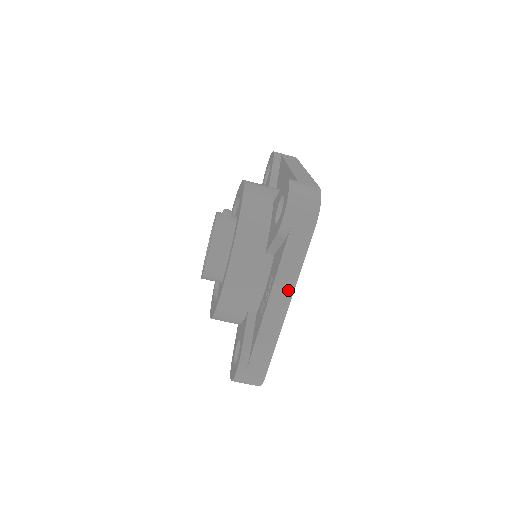
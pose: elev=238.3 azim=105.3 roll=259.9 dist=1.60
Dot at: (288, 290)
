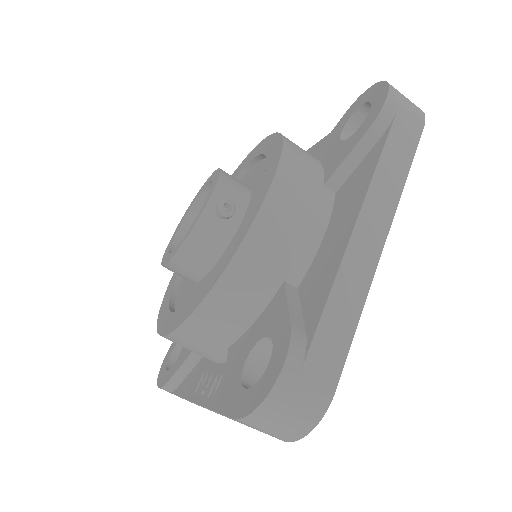
Dot at: (227, 417)
